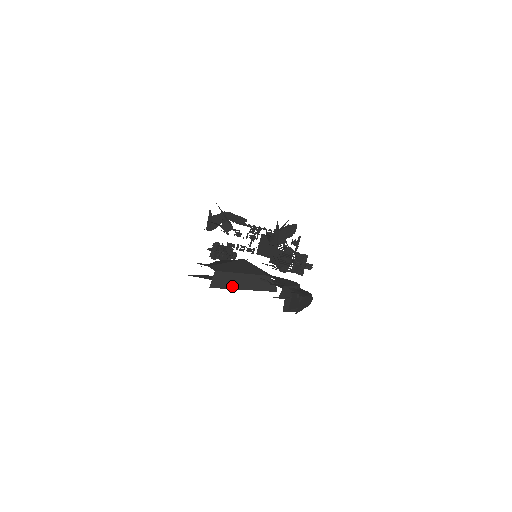
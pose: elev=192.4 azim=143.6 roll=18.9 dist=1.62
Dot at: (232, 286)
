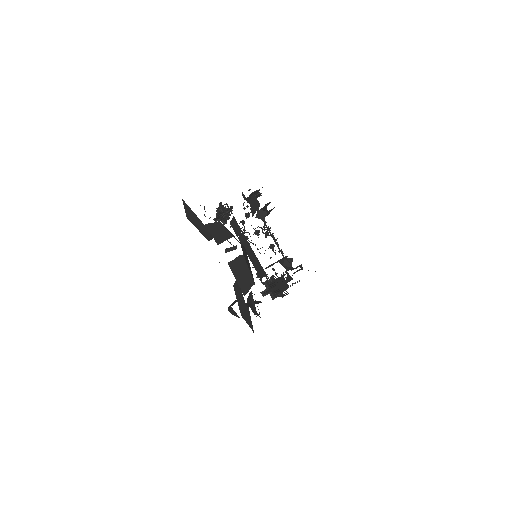
Dot at: (236, 272)
